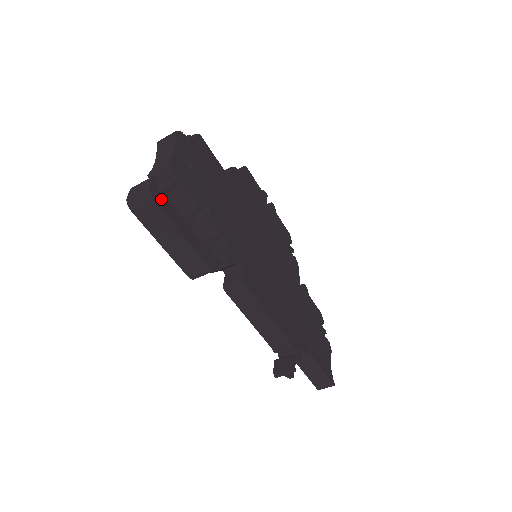
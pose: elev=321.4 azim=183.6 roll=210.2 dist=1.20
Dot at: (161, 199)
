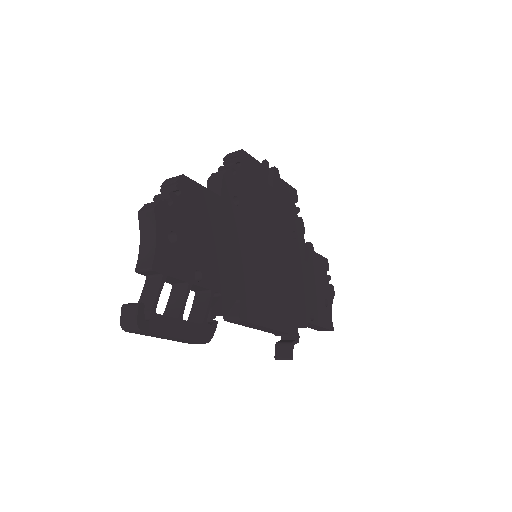
Dot at: (150, 322)
